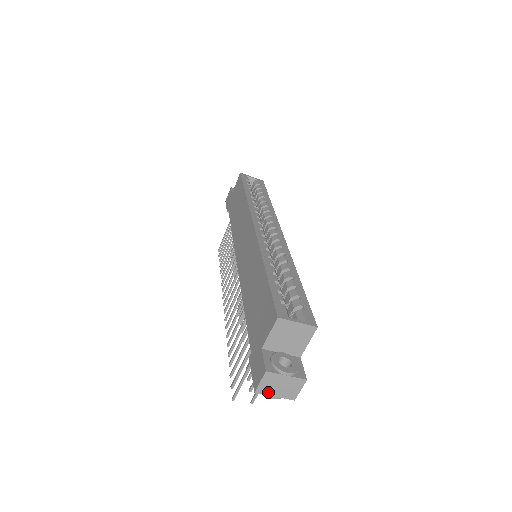
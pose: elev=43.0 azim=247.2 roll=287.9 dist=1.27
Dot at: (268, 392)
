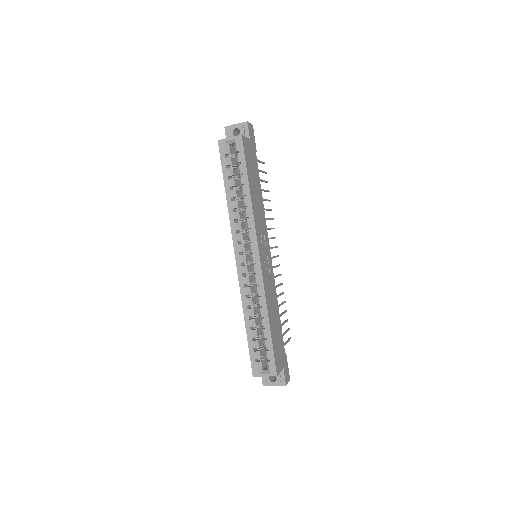
Dot at: occluded
